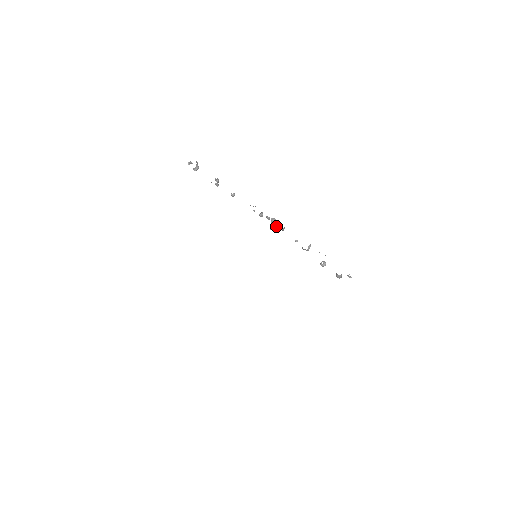
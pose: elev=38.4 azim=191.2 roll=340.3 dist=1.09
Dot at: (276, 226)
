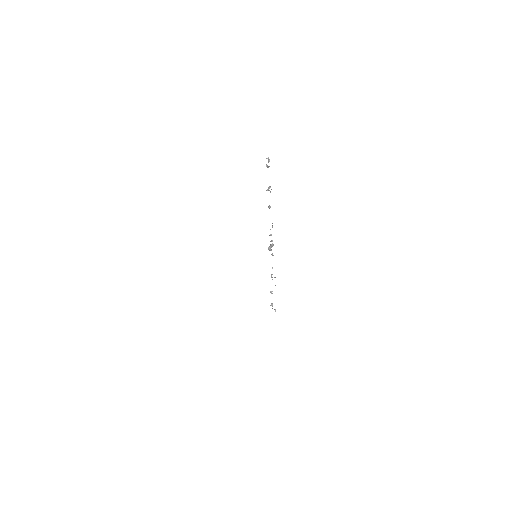
Dot at: occluded
